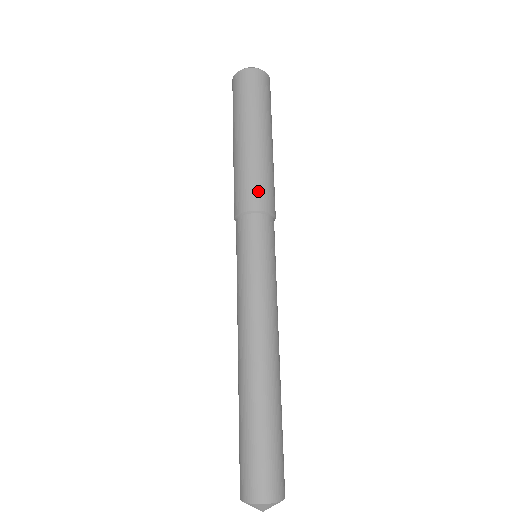
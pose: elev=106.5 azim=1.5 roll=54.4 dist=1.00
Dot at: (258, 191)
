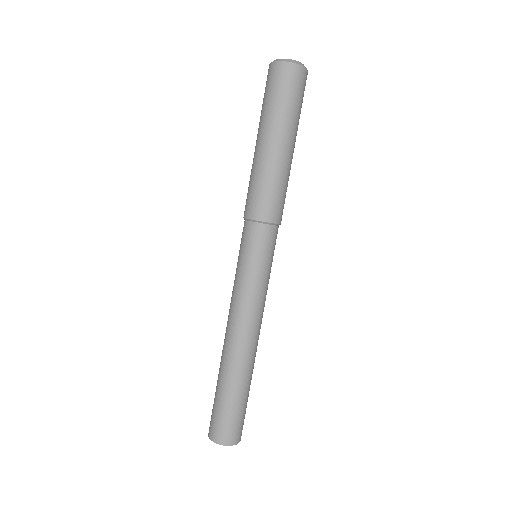
Dot at: (270, 203)
